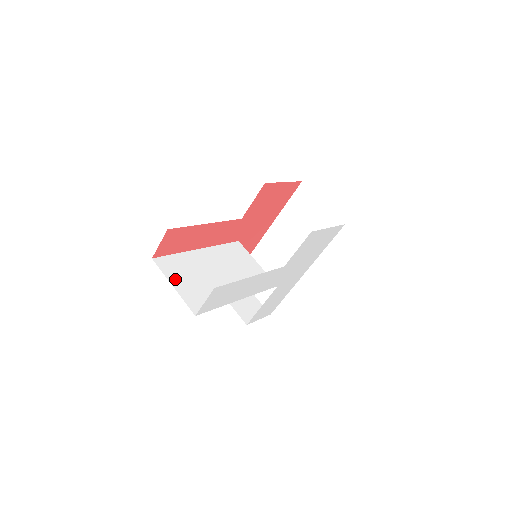
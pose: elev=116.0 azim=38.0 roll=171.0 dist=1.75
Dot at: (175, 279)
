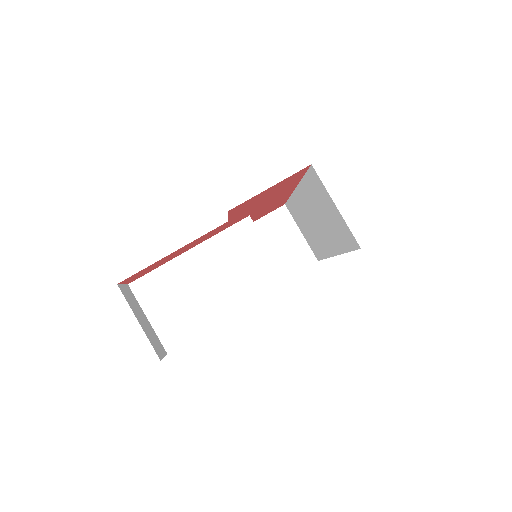
Dot at: (151, 308)
